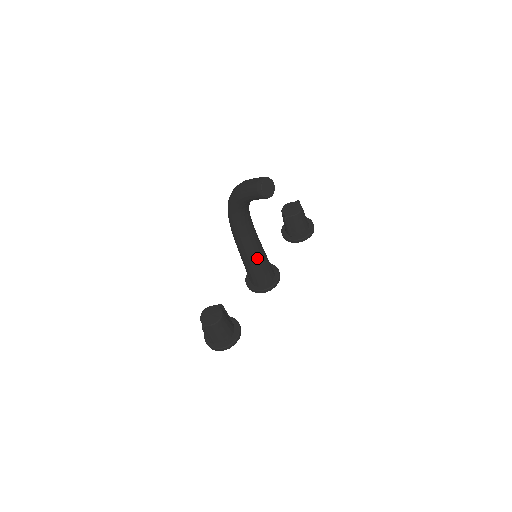
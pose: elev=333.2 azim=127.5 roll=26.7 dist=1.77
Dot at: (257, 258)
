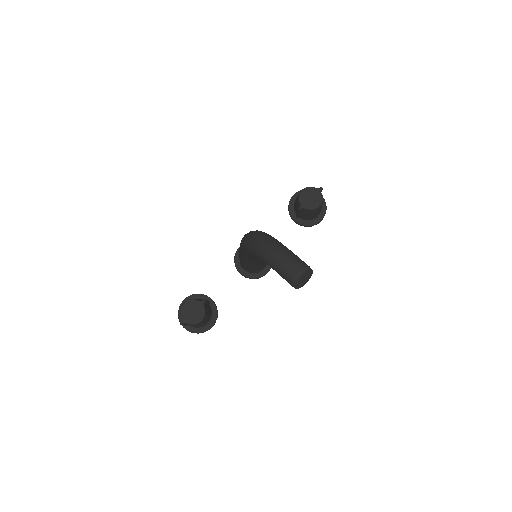
Dot at: (257, 264)
